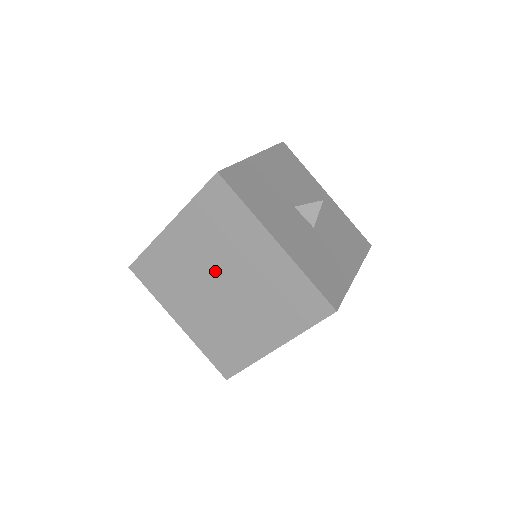
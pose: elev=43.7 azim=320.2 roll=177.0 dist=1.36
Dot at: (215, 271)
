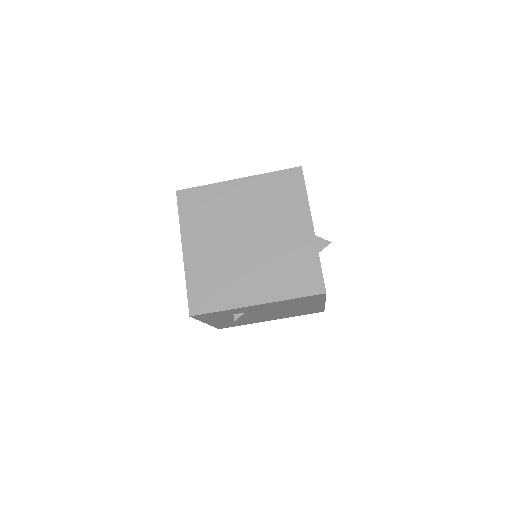
Dot at: (250, 225)
